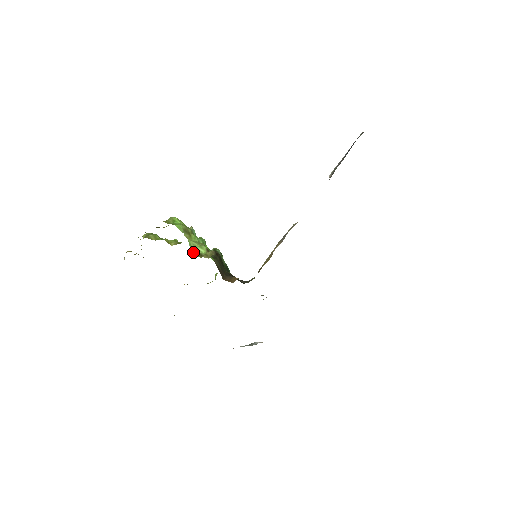
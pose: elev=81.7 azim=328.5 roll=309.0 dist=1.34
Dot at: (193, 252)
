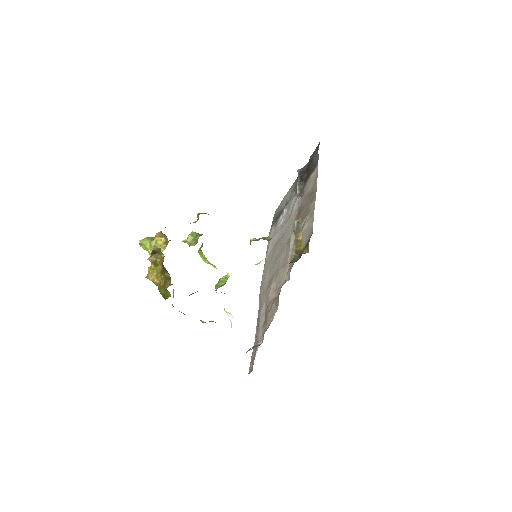
Dot at: occluded
